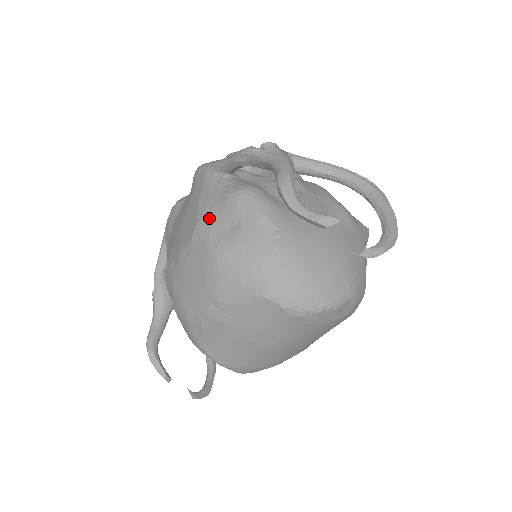
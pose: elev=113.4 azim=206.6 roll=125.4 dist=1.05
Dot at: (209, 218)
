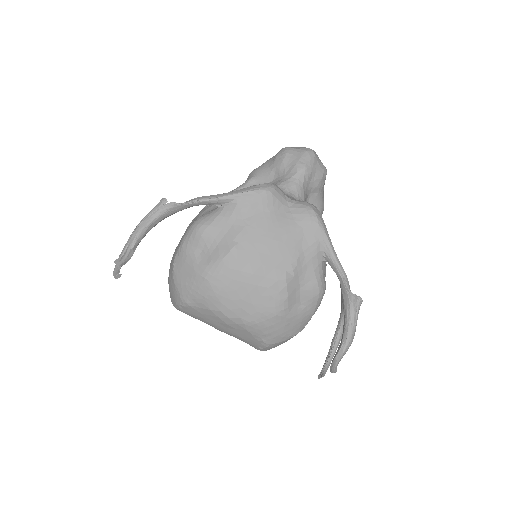
Dot at: (296, 284)
